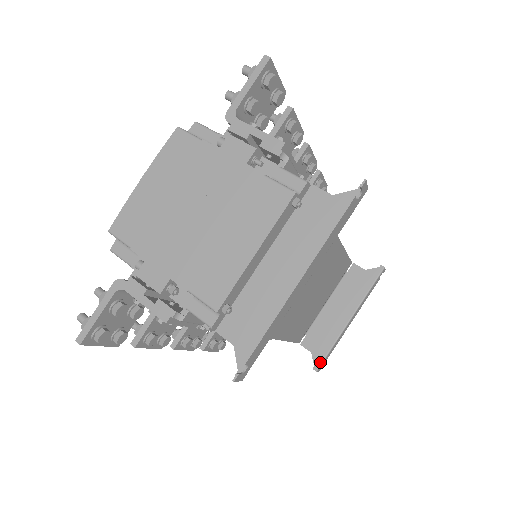
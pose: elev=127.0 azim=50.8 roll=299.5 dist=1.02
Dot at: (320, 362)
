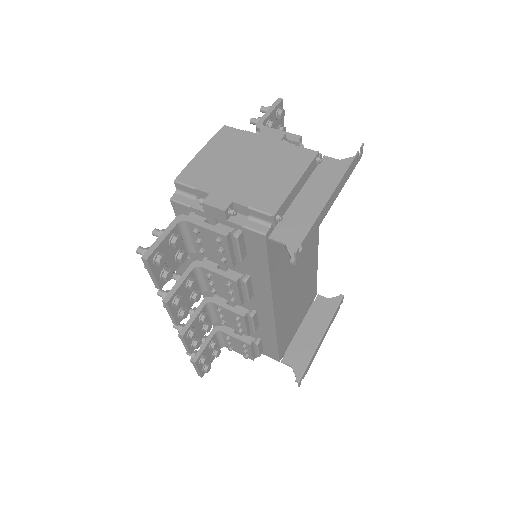
Dot at: (301, 374)
